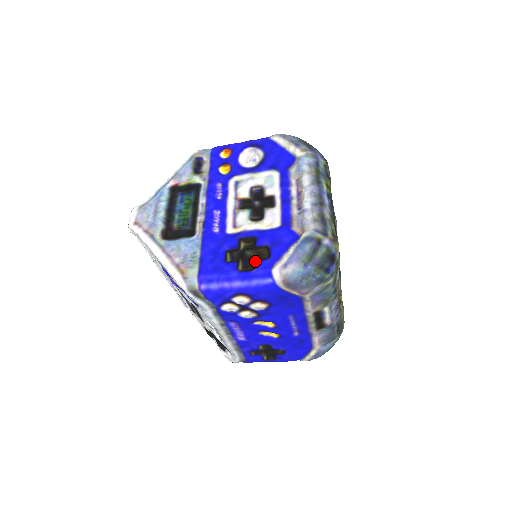
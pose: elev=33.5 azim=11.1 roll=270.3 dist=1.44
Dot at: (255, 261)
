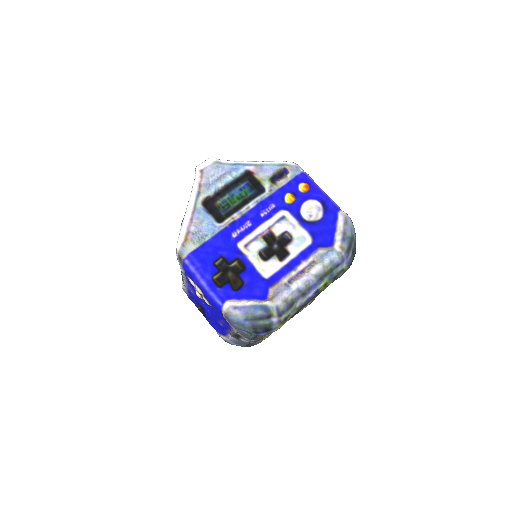
Dot at: (226, 284)
